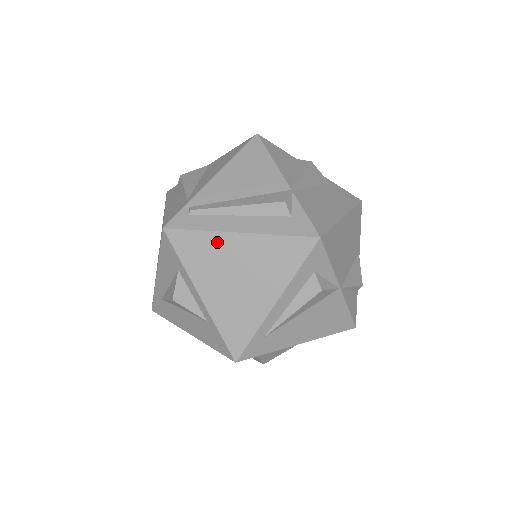
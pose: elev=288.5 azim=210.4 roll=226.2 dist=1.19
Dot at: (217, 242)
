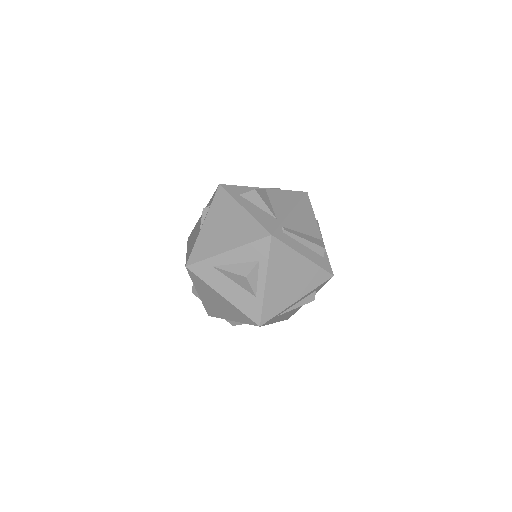
Dot at: (292, 256)
